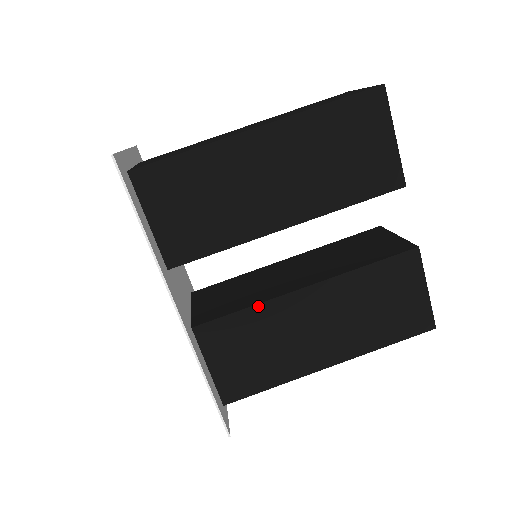
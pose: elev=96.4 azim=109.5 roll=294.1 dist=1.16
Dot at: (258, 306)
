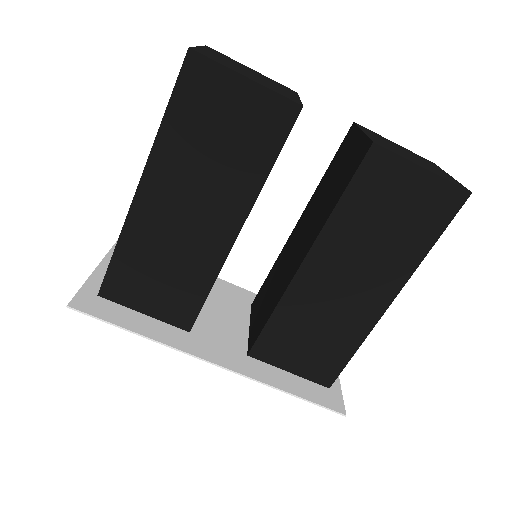
Dot at: (279, 305)
